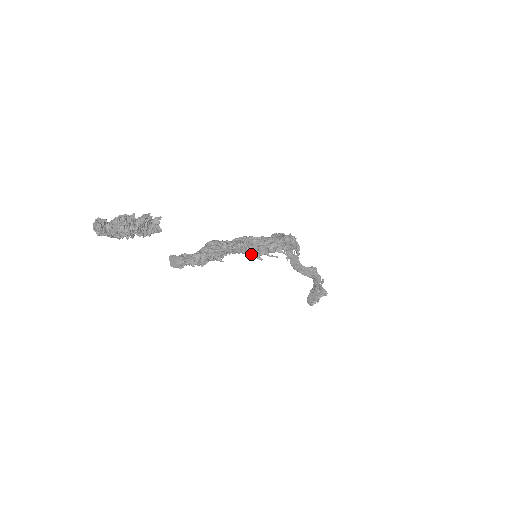
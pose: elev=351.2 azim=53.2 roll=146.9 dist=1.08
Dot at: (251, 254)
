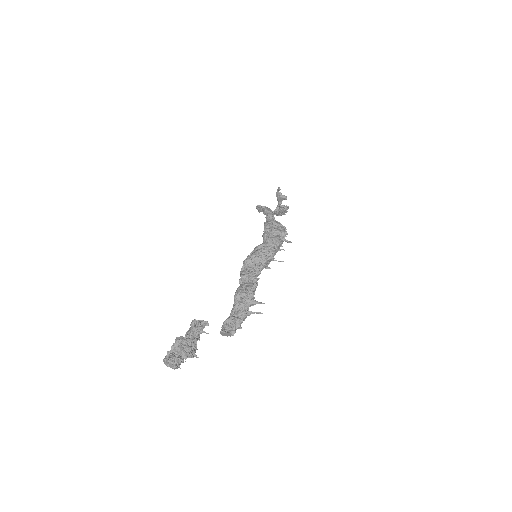
Dot at: occluded
